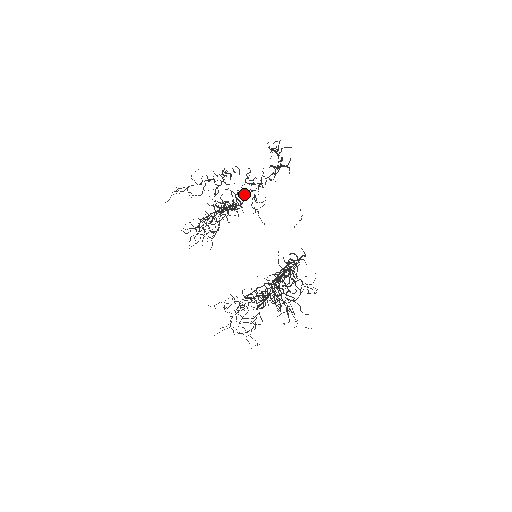
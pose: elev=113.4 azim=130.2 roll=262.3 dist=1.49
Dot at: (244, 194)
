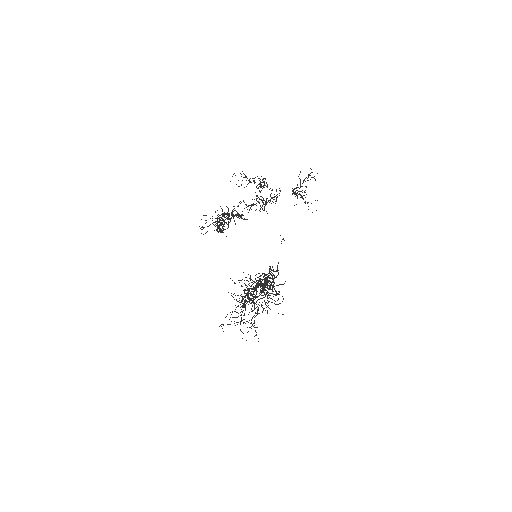
Dot at: occluded
